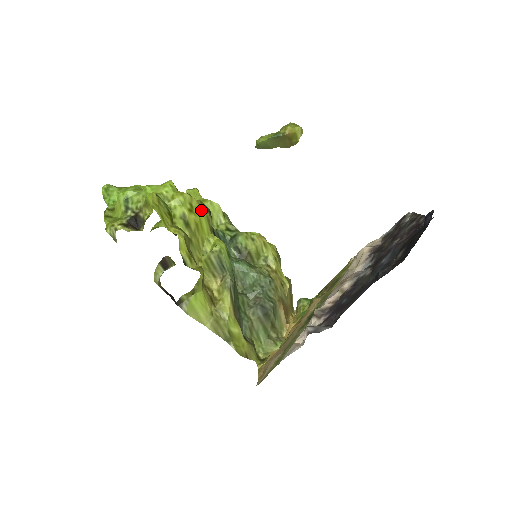
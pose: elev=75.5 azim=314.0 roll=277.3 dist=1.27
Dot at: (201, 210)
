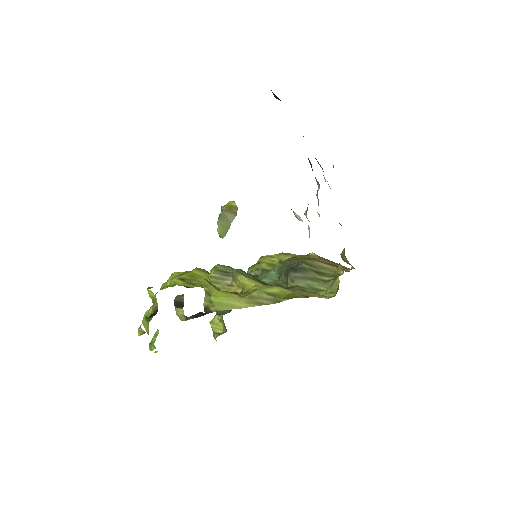
Dot at: (191, 271)
